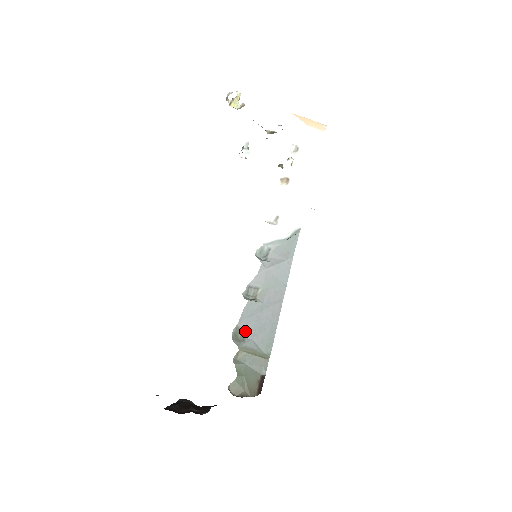
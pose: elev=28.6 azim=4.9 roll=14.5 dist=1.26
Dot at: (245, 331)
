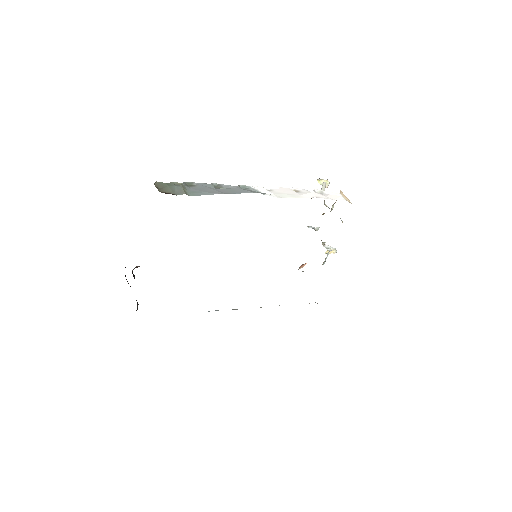
Dot at: (193, 186)
